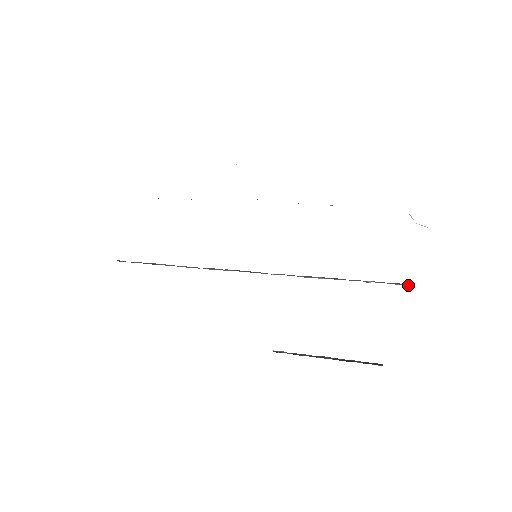
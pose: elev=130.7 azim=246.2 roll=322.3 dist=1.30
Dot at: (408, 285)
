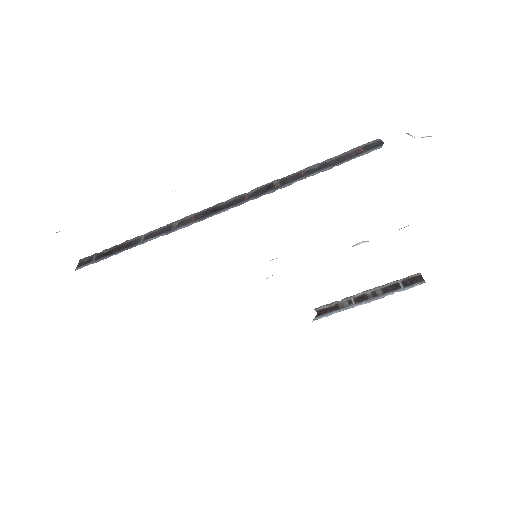
Dot at: occluded
